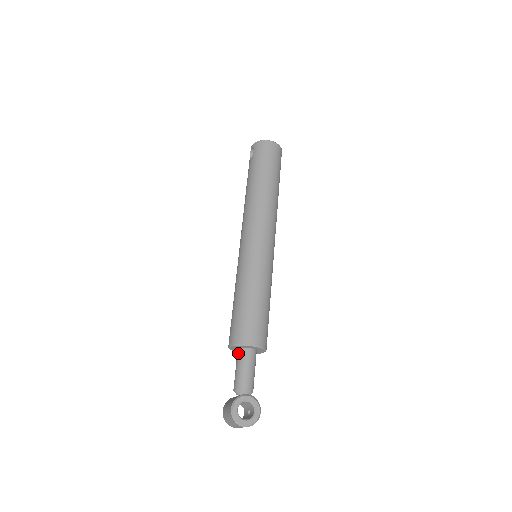
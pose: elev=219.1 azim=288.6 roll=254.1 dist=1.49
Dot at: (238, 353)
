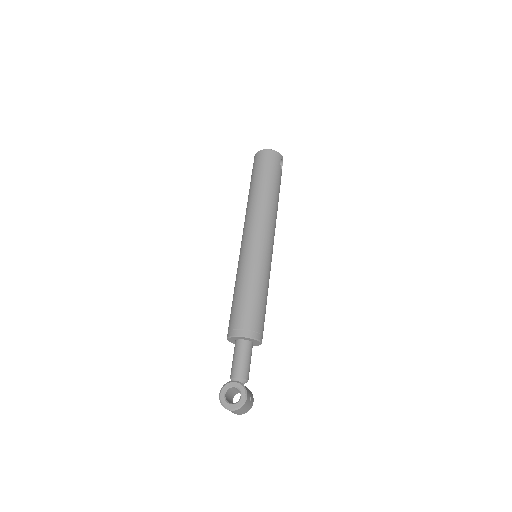
Dot at: occluded
